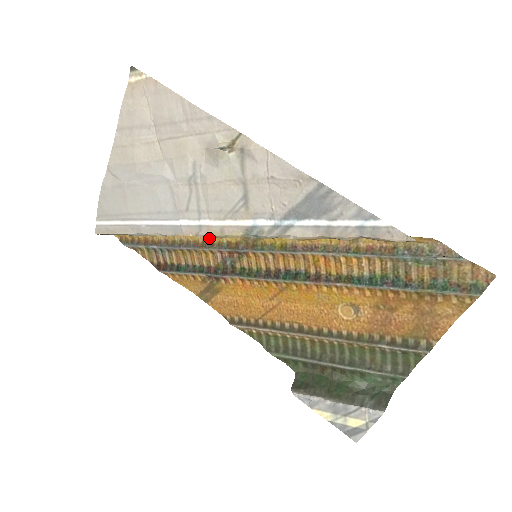
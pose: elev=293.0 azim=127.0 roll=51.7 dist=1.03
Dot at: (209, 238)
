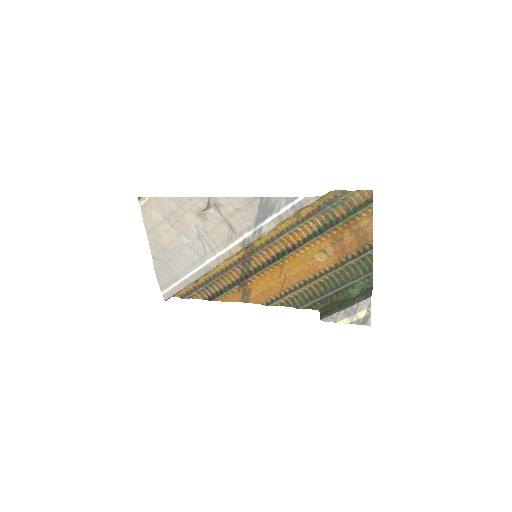
Dot at: (227, 263)
